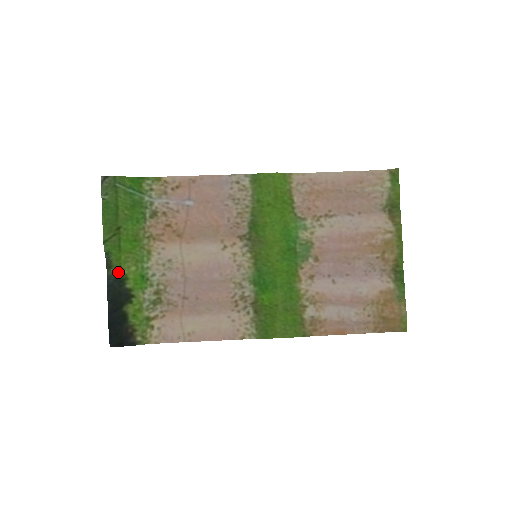
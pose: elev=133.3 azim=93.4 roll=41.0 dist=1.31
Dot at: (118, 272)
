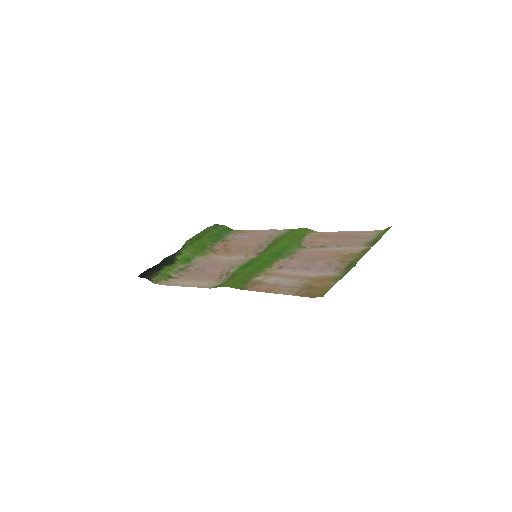
Dot at: (180, 252)
